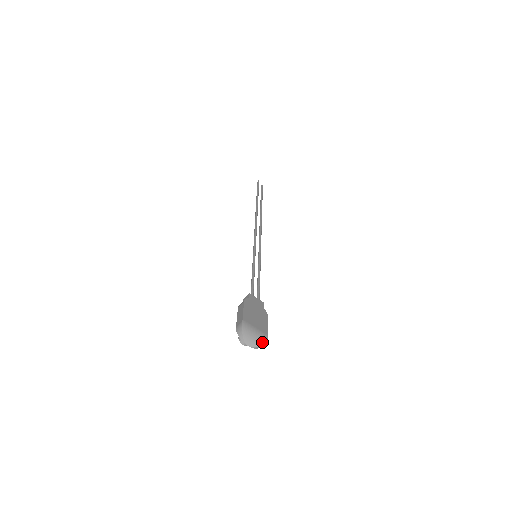
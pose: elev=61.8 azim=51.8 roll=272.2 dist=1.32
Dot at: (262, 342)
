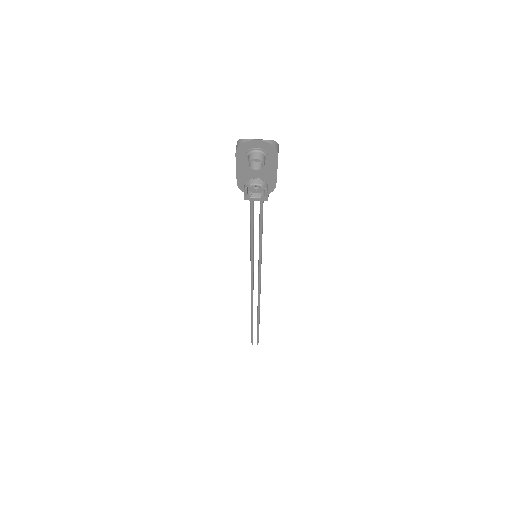
Dot at: (272, 141)
